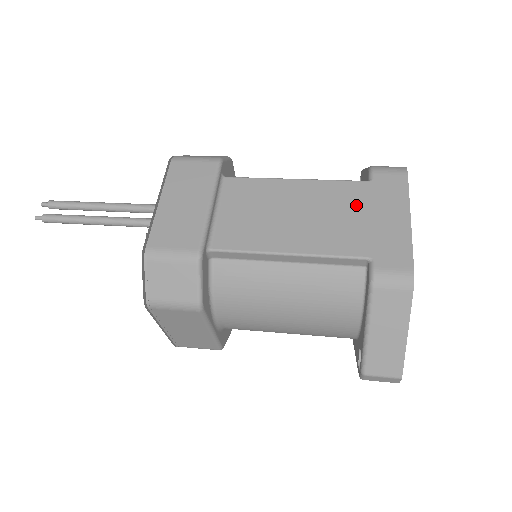
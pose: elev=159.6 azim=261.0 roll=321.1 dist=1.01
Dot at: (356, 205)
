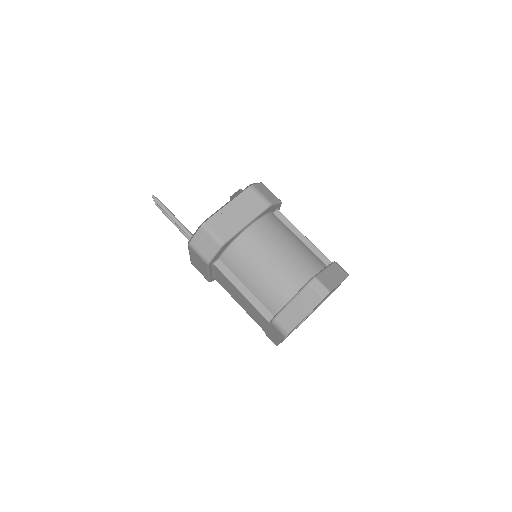
Dot at: (263, 321)
